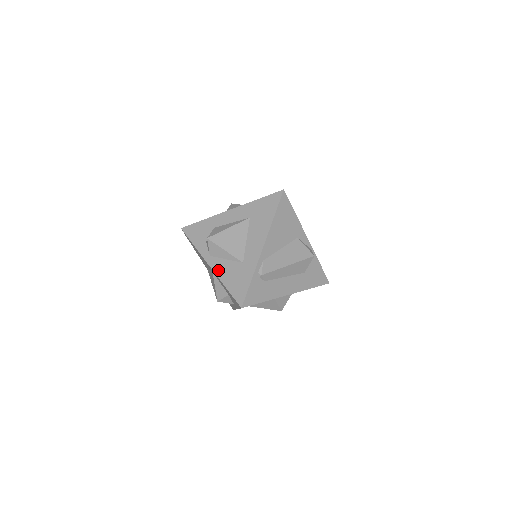
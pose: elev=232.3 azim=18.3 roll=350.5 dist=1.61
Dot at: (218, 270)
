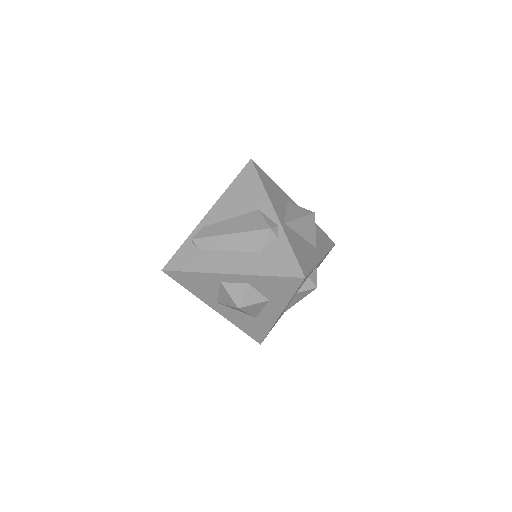
Dot at: occluded
